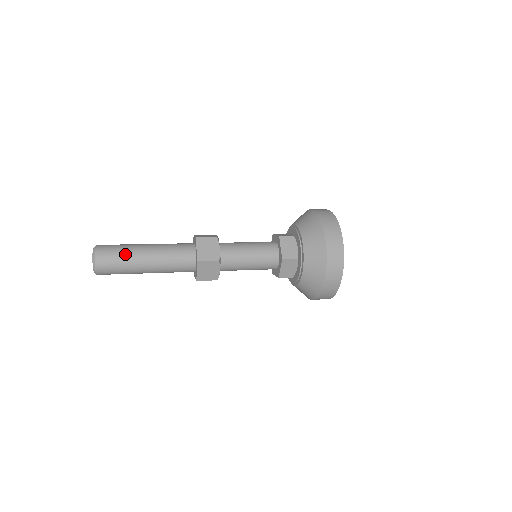
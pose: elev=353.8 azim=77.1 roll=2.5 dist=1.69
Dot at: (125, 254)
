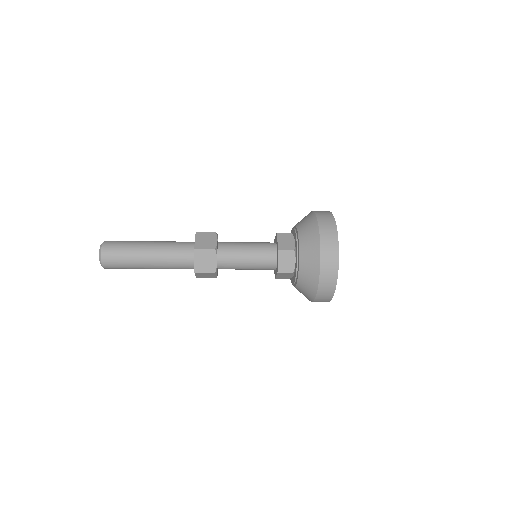
Dot at: (128, 259)
